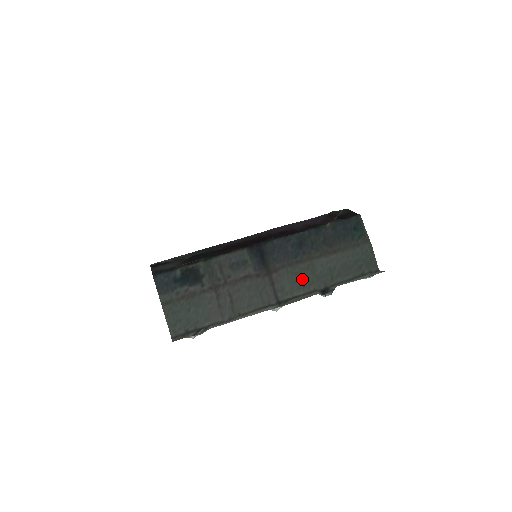
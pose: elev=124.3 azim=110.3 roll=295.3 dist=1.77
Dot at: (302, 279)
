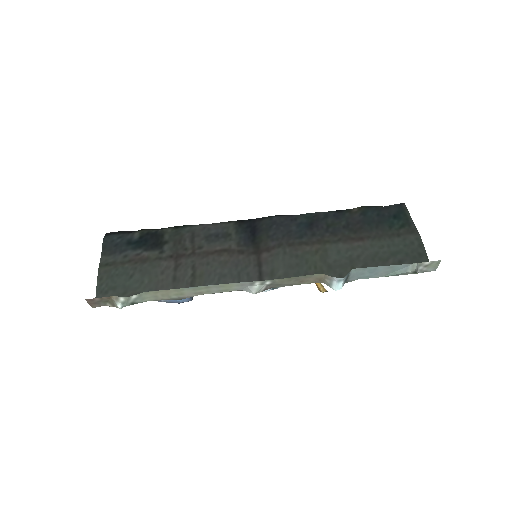
Dot at: (305, 264)
